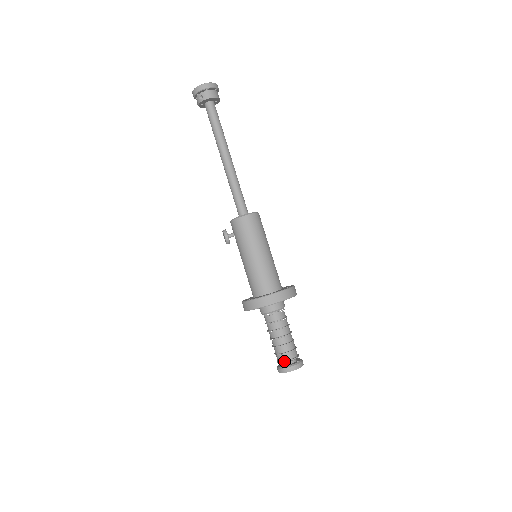
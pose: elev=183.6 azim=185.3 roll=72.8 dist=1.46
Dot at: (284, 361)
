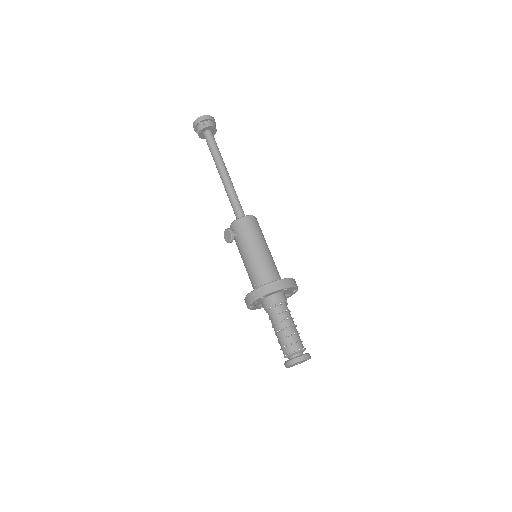
Dot at: (296, 350)
